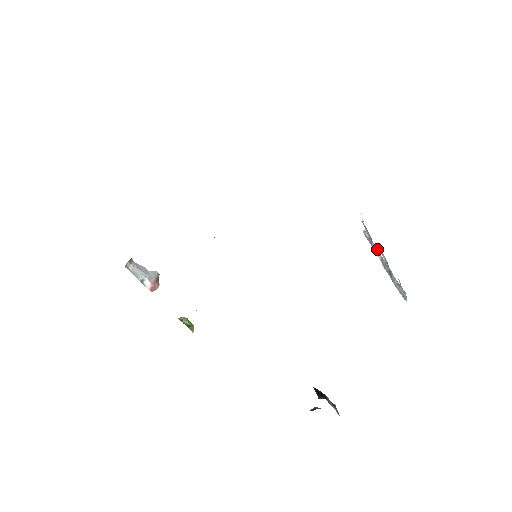
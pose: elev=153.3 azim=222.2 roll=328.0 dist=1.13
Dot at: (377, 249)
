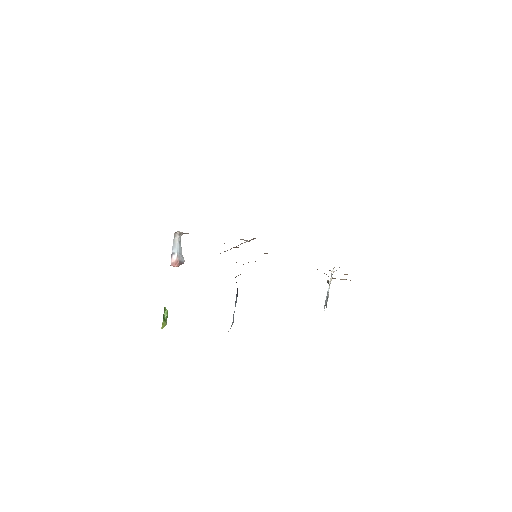
Dot at: occluded
